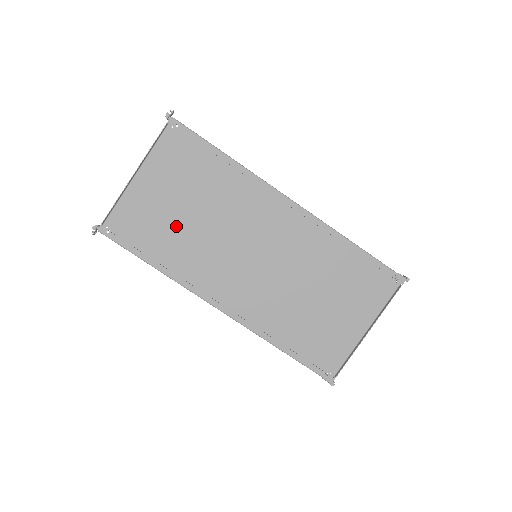
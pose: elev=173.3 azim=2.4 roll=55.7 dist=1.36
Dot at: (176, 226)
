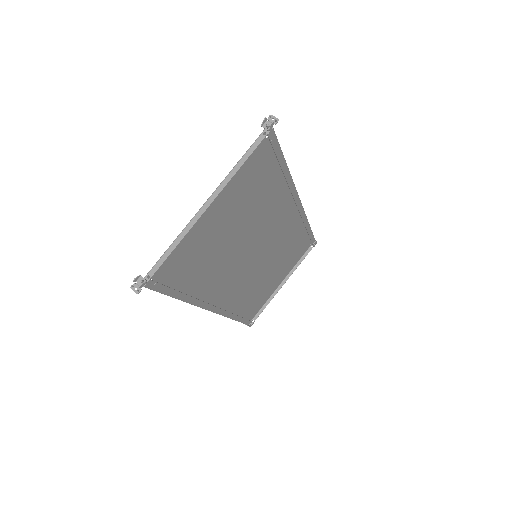
Dot at: (215, 250)
